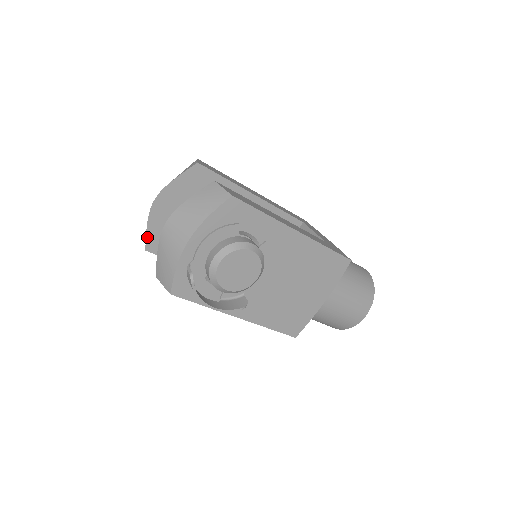
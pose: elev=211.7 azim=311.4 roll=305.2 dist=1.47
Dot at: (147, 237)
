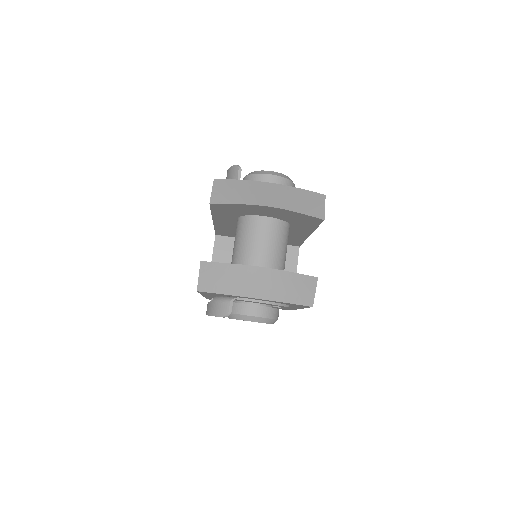
Dot at: (225, 204)
